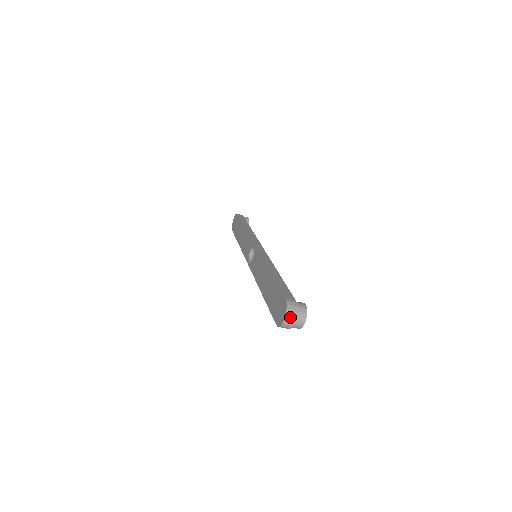
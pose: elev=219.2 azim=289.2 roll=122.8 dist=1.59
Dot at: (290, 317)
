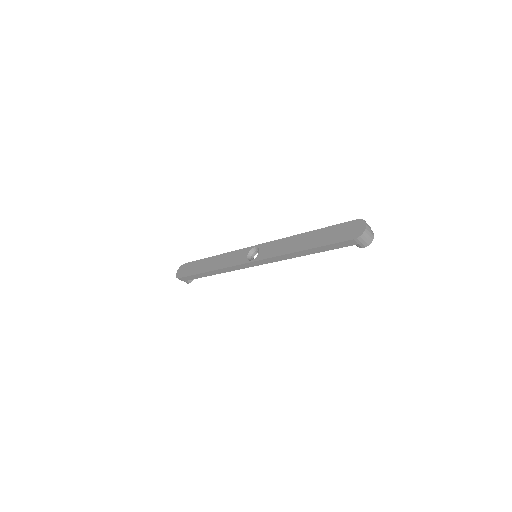
Dot at: (368, 227)
